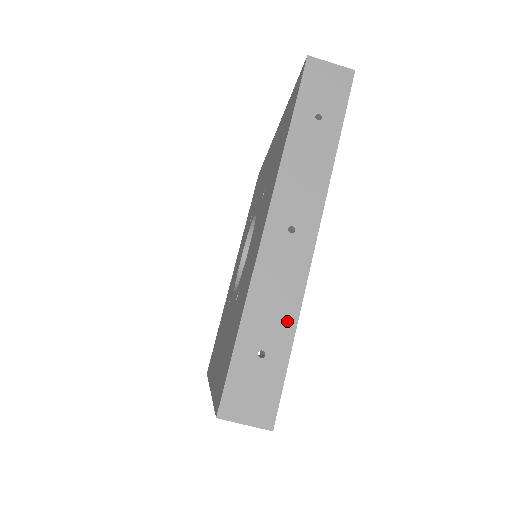
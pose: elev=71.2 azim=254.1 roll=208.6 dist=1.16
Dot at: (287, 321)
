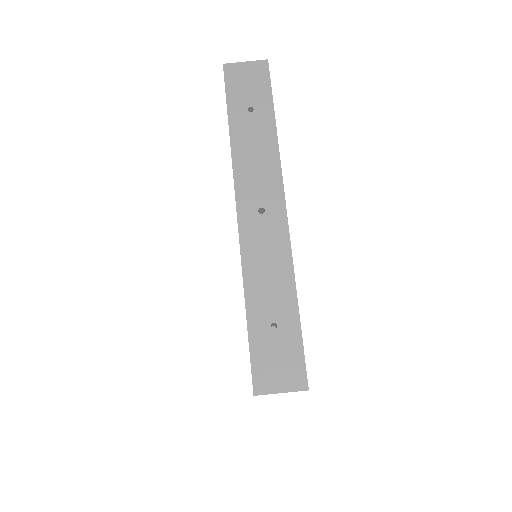
Dot at: (286, 289)
